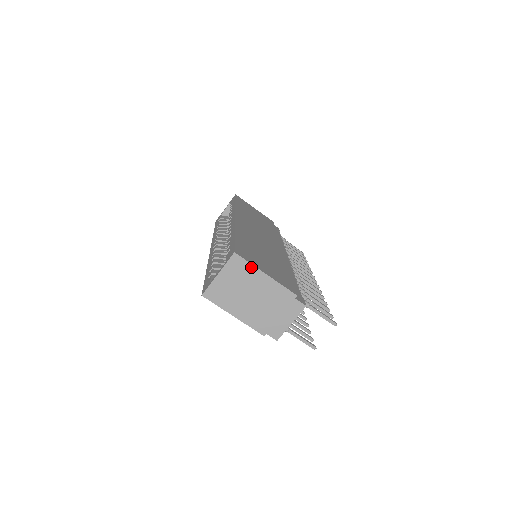
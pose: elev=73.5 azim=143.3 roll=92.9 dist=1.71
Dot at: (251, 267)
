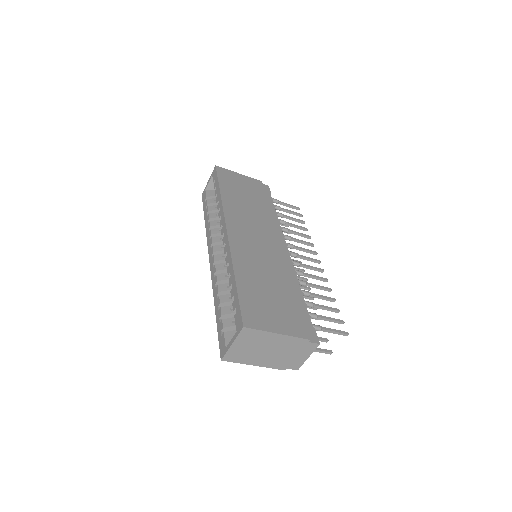
Dot at: (262, 332)
